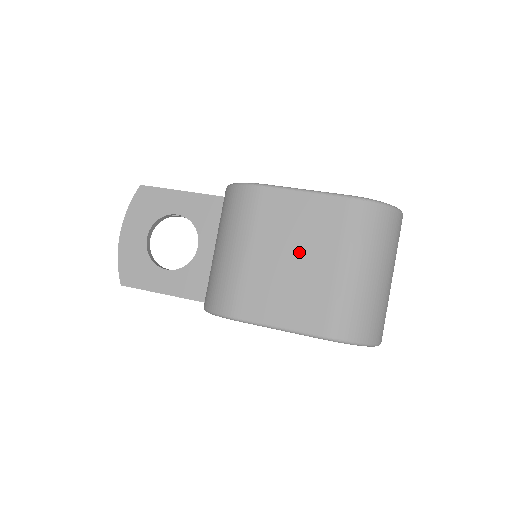
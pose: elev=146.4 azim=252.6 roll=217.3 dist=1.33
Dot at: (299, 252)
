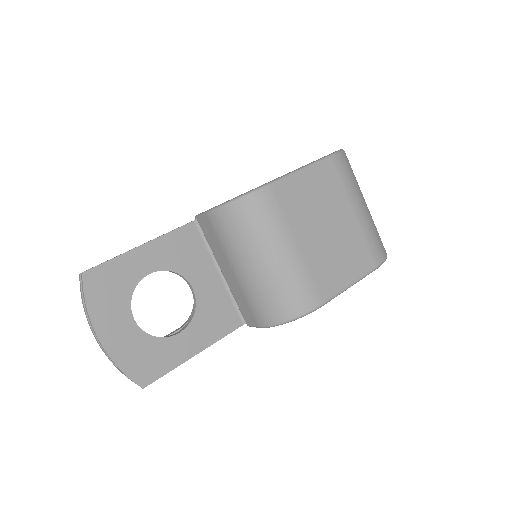
Dot at: (328, 220)
